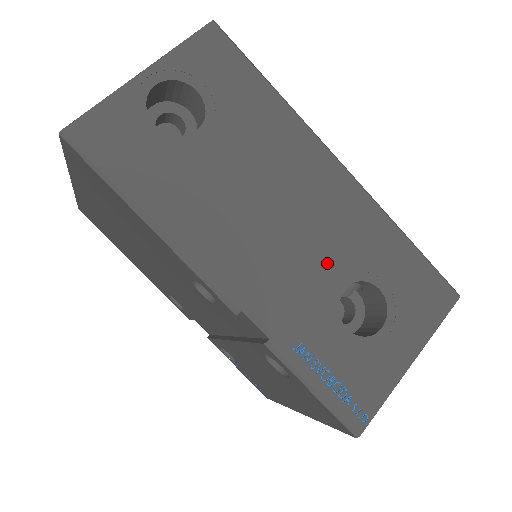
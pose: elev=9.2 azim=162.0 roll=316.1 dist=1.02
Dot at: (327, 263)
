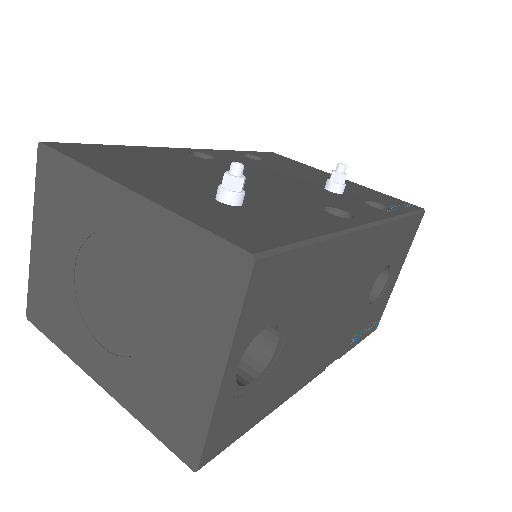
Dot at: (363, 293)
